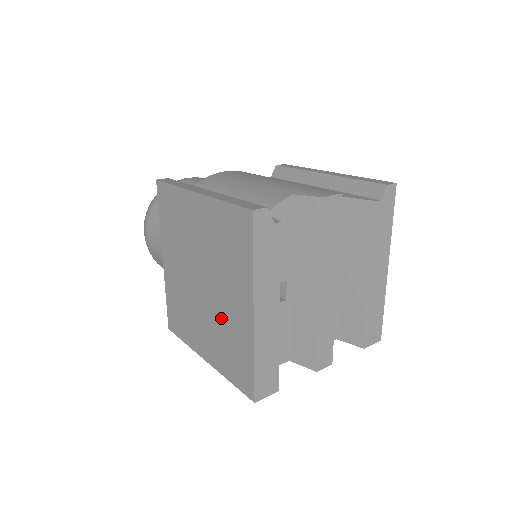
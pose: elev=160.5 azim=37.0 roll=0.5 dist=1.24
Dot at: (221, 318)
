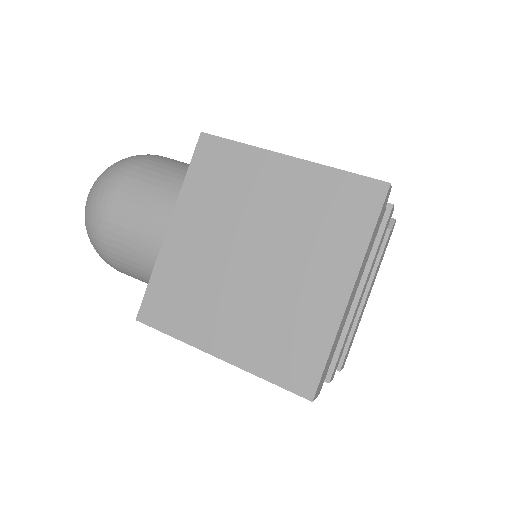
Dot at: (280, 300)
